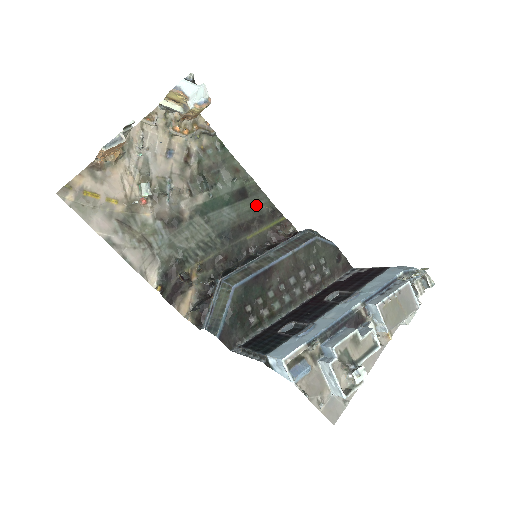
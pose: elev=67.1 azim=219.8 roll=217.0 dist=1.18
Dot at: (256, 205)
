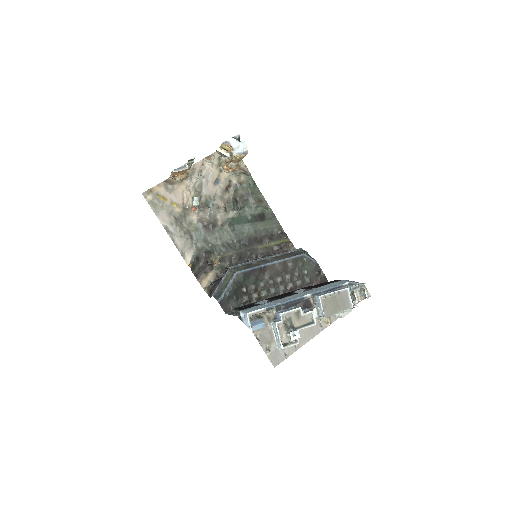
Dot at: (270, 227)
